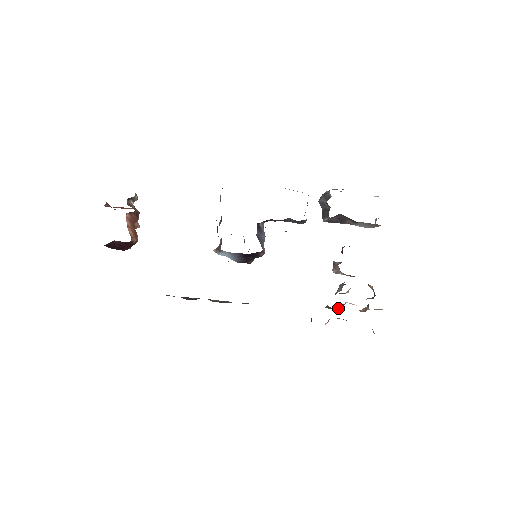
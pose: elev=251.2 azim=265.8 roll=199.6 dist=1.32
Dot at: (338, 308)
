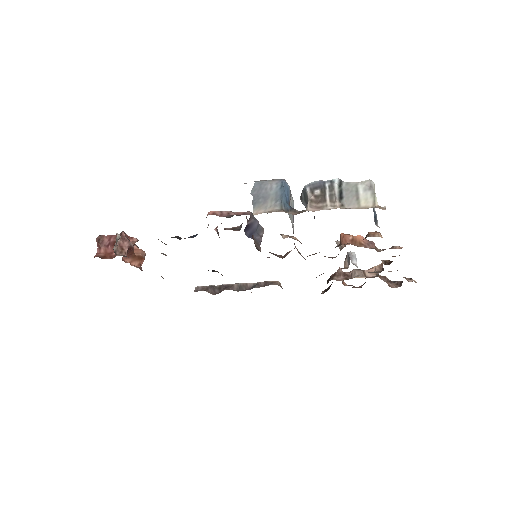
Dot at: (349, 276)
